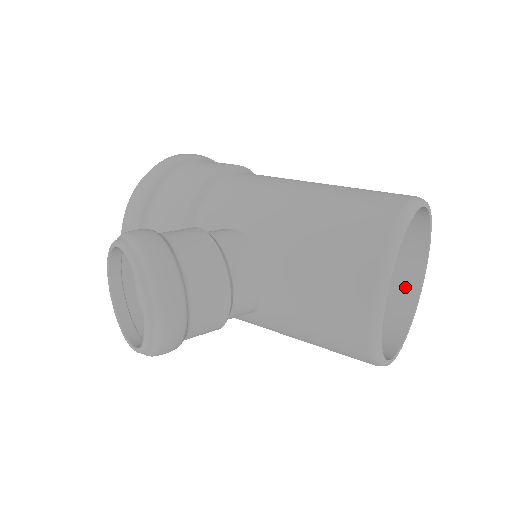
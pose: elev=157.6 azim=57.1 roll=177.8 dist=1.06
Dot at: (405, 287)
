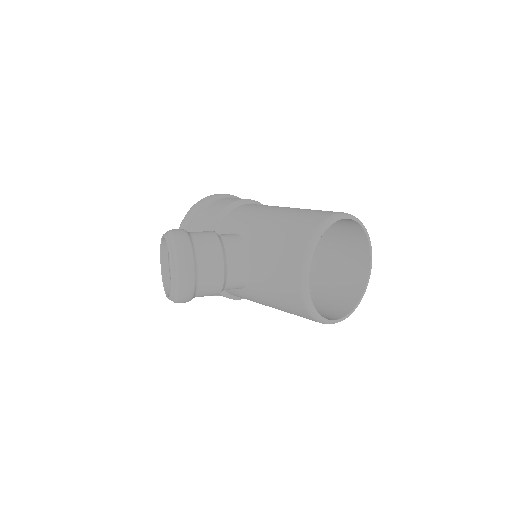
Dot at: (357, 281)
